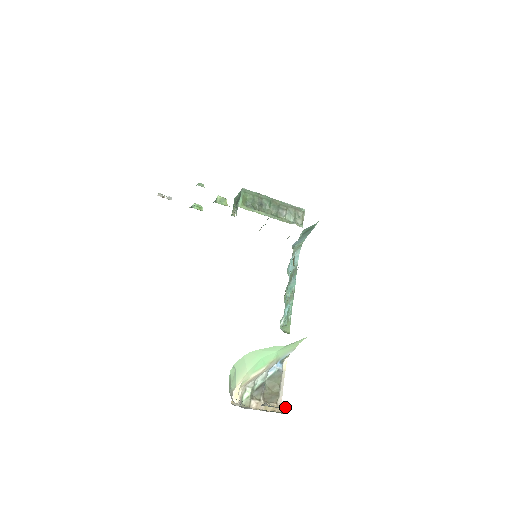
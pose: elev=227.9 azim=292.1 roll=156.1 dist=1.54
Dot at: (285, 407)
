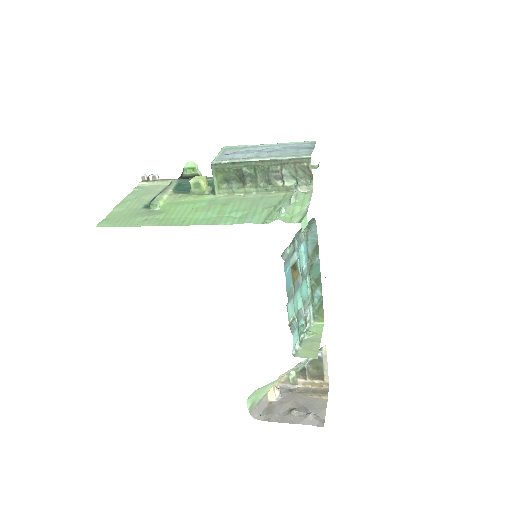
Dot at: (309, 419)
